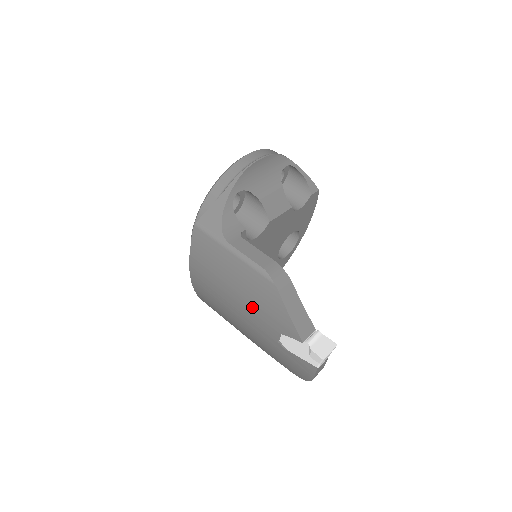
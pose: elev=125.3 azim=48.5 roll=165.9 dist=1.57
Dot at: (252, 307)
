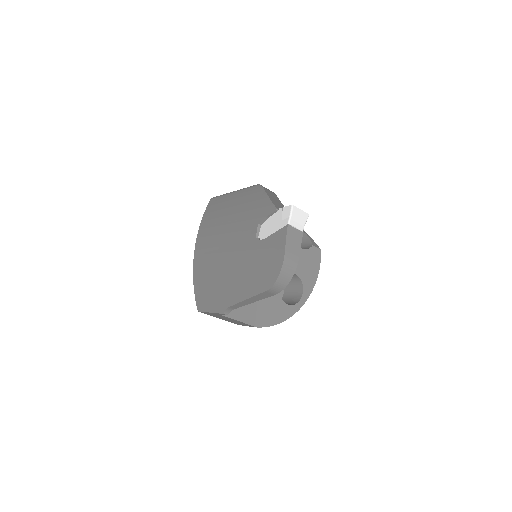
Dot at: (239, 221)
